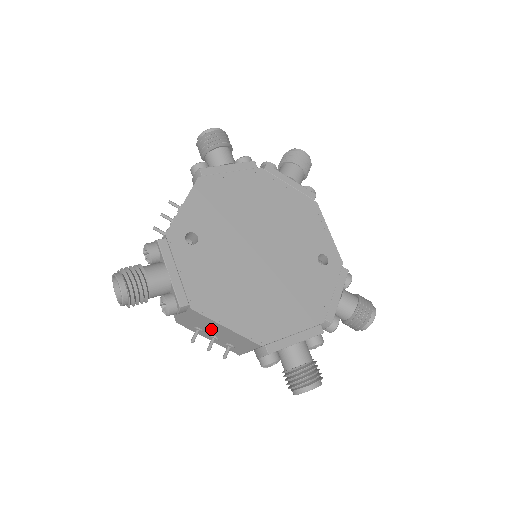
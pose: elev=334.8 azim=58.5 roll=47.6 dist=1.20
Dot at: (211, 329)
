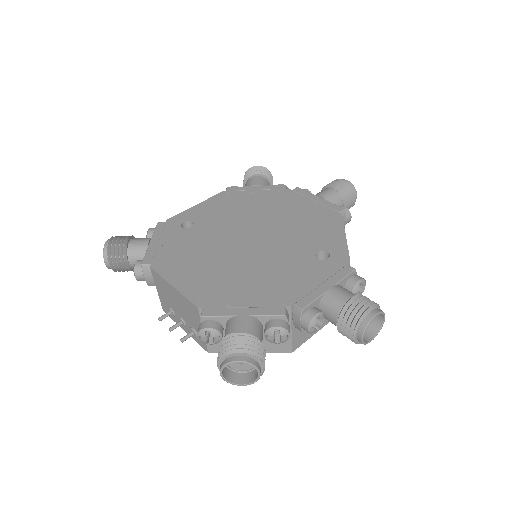
Dot at: (173, 301)
